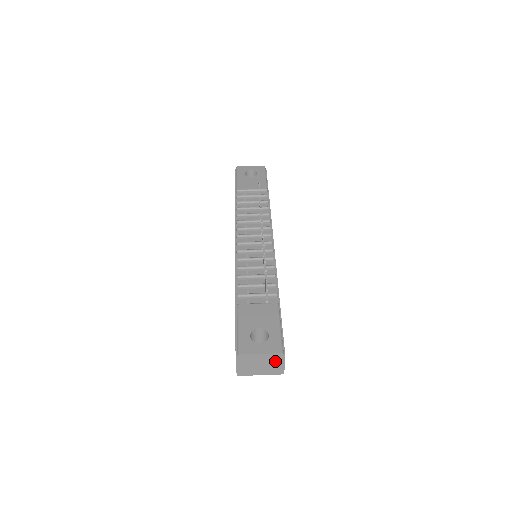
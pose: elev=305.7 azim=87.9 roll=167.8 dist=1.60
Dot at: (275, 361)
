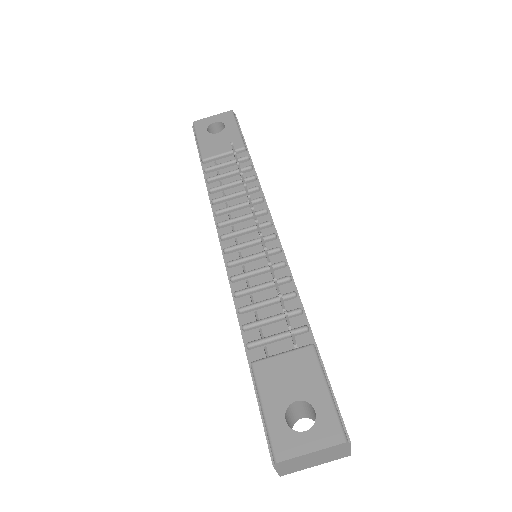
Dot at: (335, 451)
